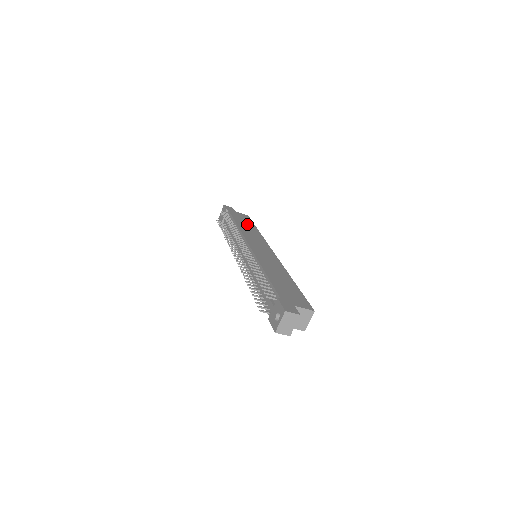
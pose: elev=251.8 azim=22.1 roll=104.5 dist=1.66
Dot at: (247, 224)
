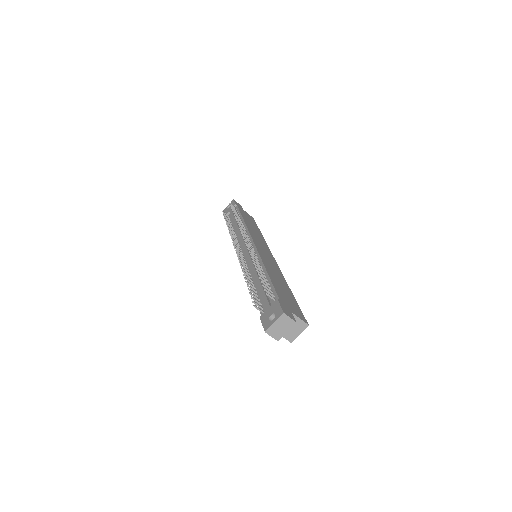
Dot at: occluded
